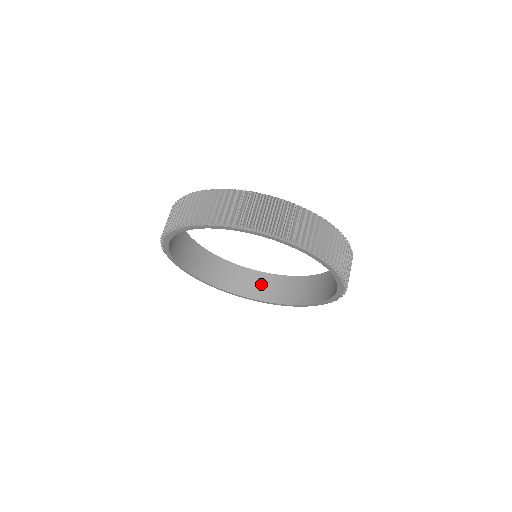
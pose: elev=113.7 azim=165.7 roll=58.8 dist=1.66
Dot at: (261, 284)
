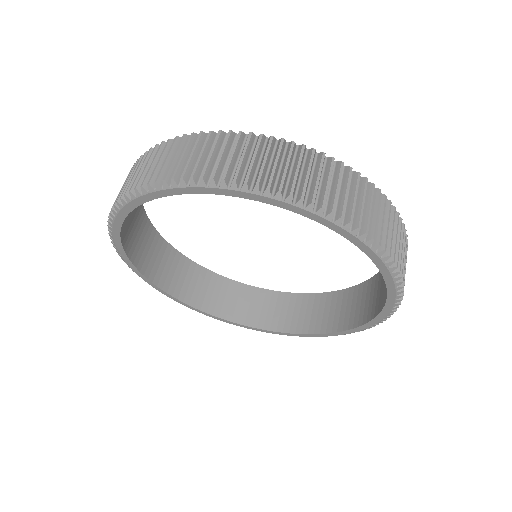
Dot at: (358, 302)
